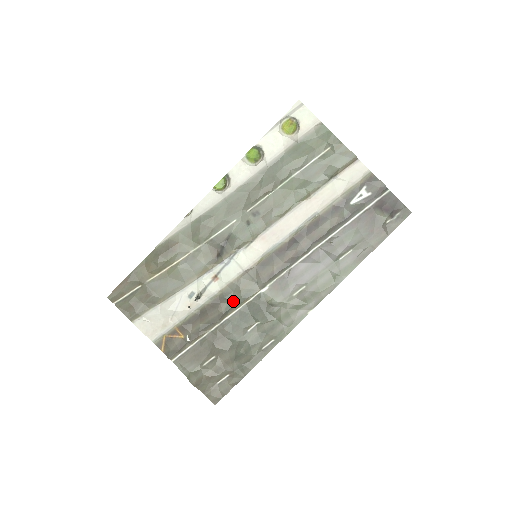
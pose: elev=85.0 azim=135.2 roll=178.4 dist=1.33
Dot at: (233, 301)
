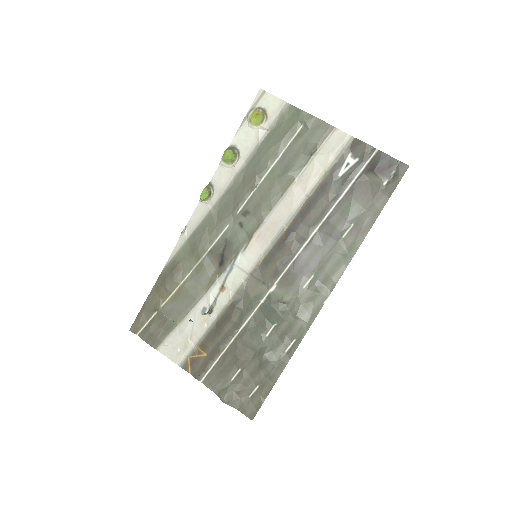
Dot at: (245, 308)
